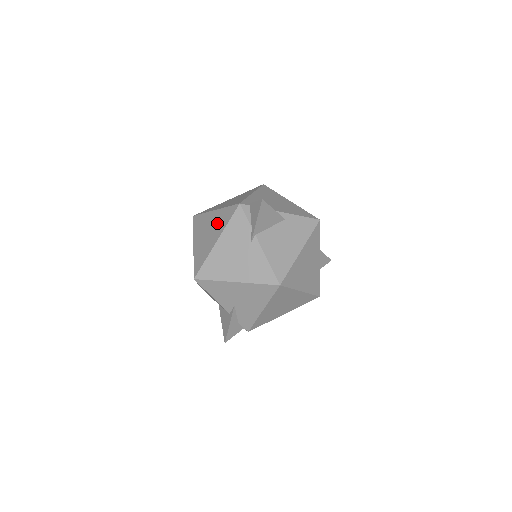
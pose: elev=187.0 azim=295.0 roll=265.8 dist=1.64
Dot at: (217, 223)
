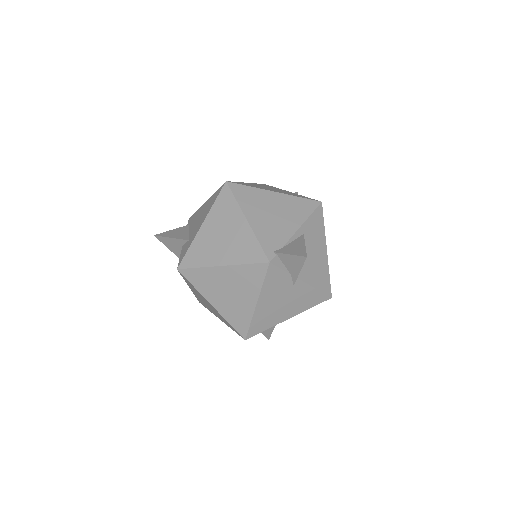
Dot at: (241, 283)
